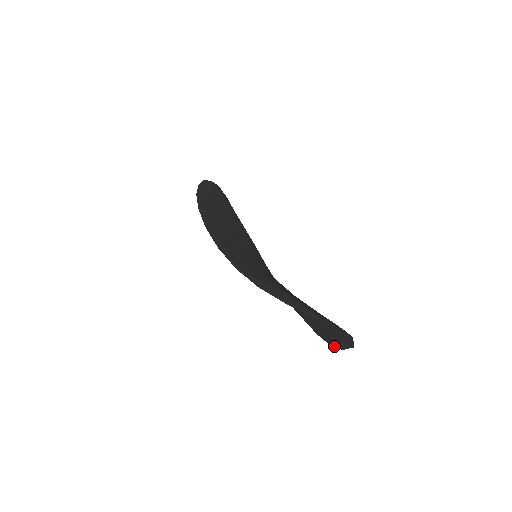
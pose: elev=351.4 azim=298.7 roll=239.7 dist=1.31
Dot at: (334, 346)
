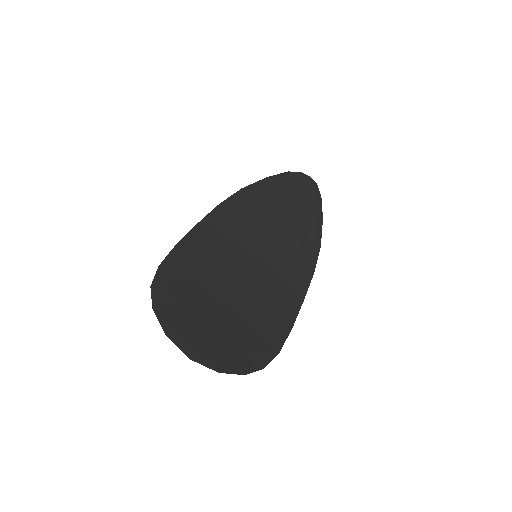
Dot at: (256, 369)
